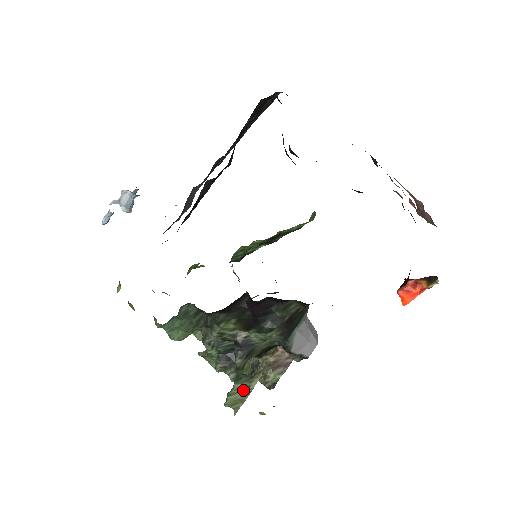
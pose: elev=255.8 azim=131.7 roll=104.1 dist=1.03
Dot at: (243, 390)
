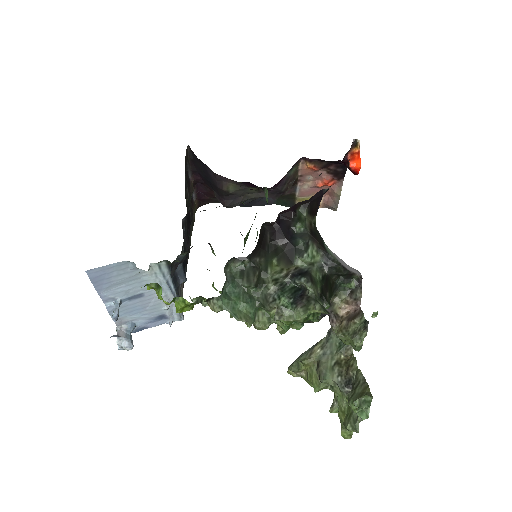
Dot at: (357, 386)
